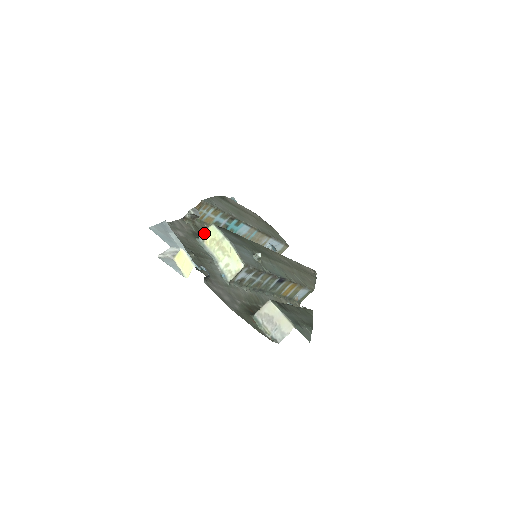
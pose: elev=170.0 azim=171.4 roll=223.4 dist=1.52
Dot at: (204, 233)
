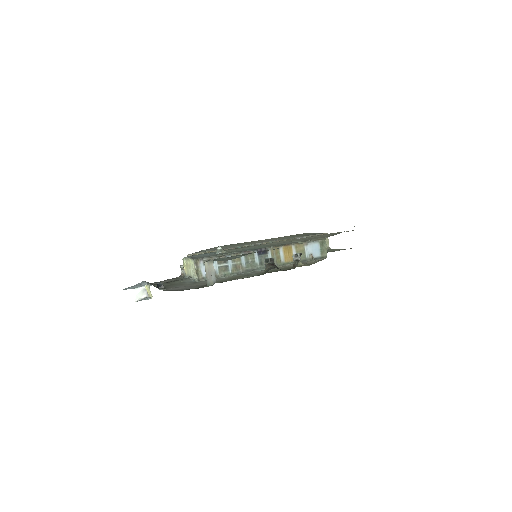
Dot at: (181, 269)
